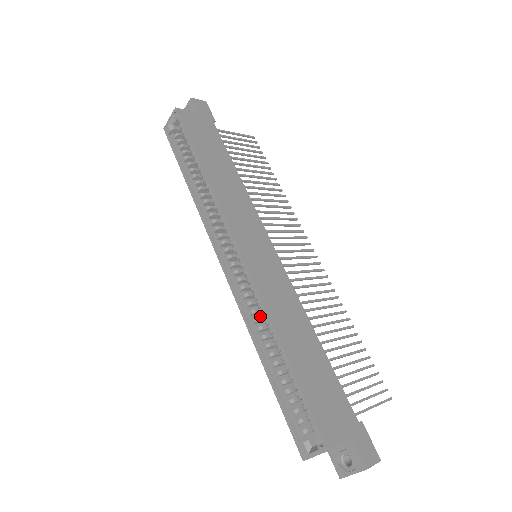
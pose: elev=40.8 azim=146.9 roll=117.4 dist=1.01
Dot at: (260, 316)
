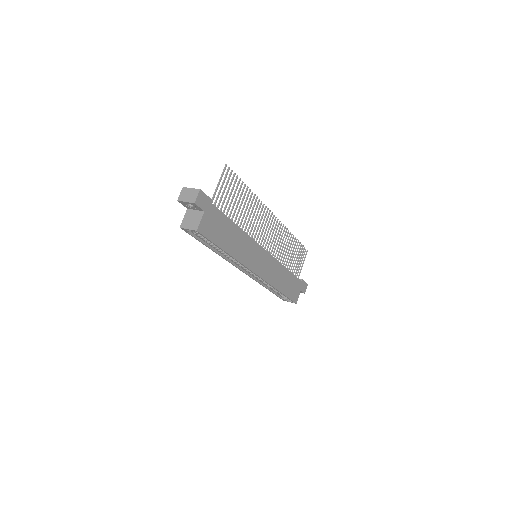
Dot at: occluded
